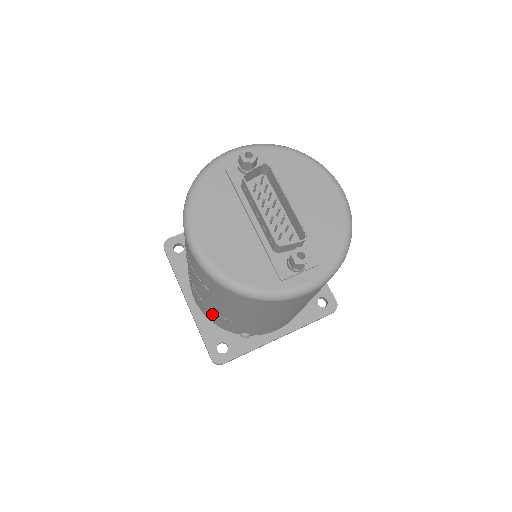
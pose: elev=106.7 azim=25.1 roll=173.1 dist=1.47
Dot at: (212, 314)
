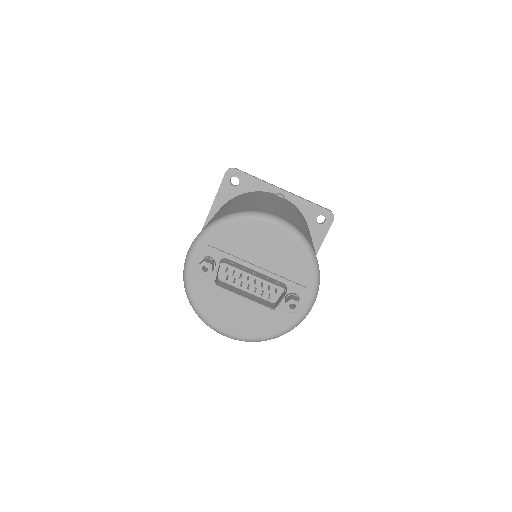
Dot at: occluded
